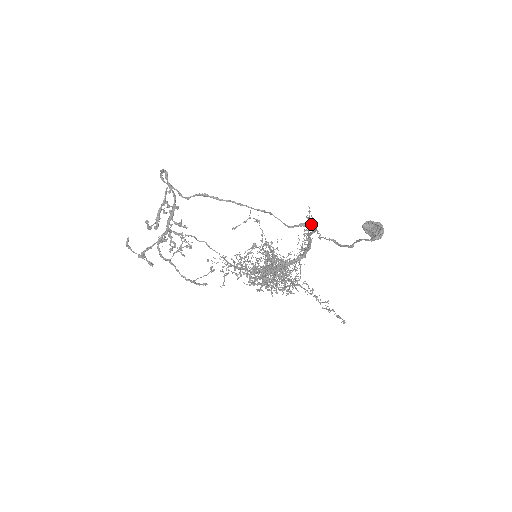
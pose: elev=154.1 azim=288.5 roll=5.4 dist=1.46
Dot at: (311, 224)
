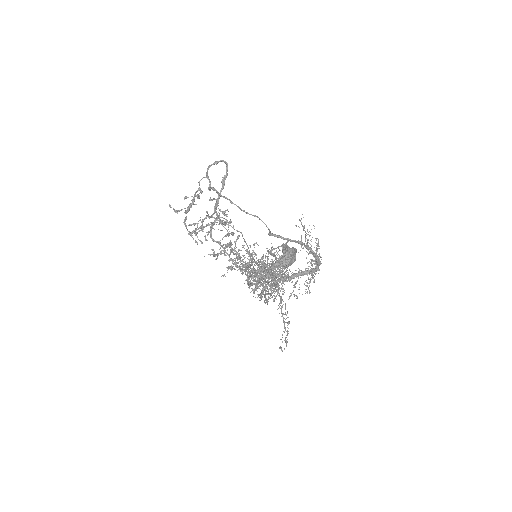
Dot at: (277, 235)
